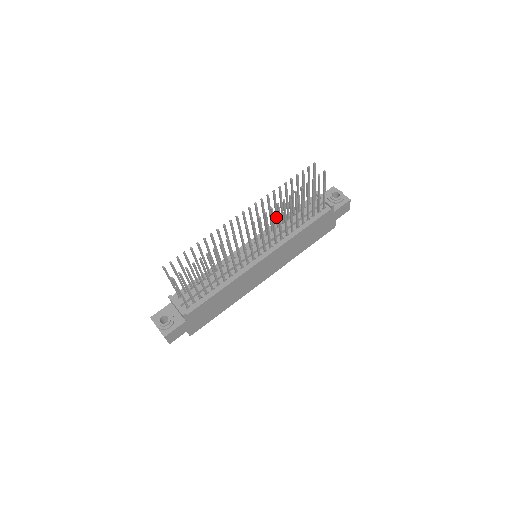
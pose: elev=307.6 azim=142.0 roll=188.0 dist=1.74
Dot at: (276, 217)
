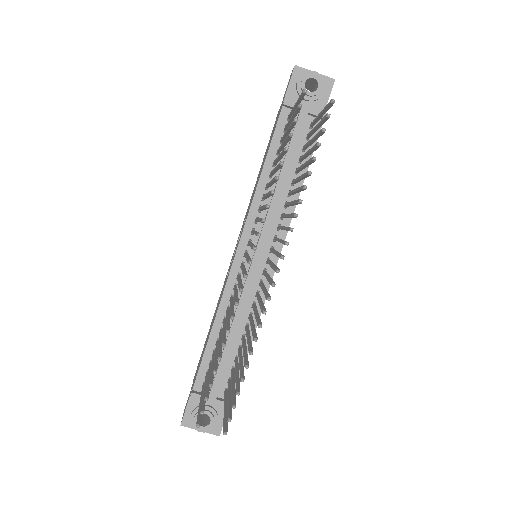
Dot at: (266, 198)
